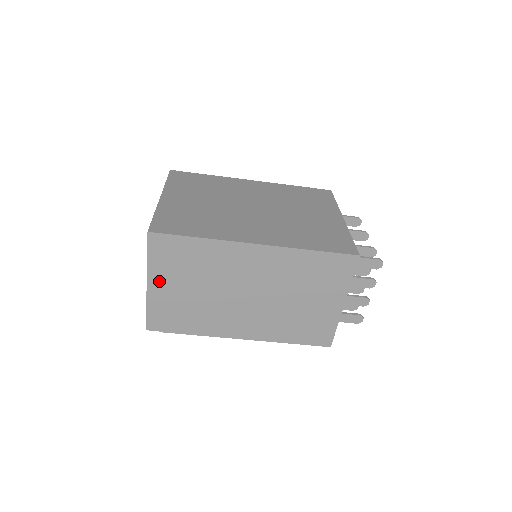
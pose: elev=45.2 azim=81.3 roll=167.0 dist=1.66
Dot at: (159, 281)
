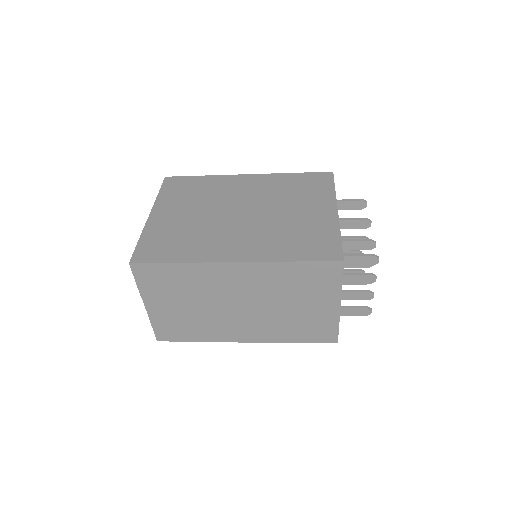
Dot at: (154, 302)
